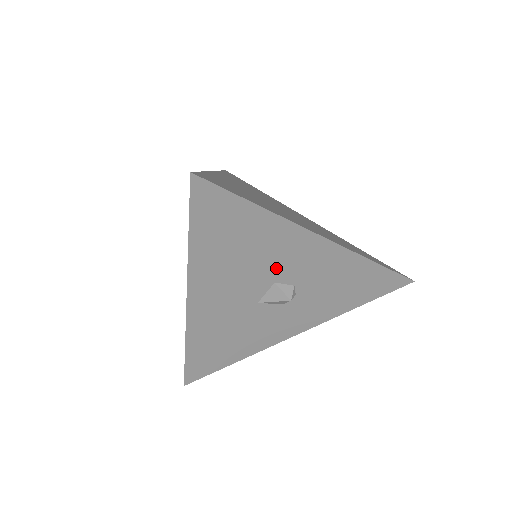
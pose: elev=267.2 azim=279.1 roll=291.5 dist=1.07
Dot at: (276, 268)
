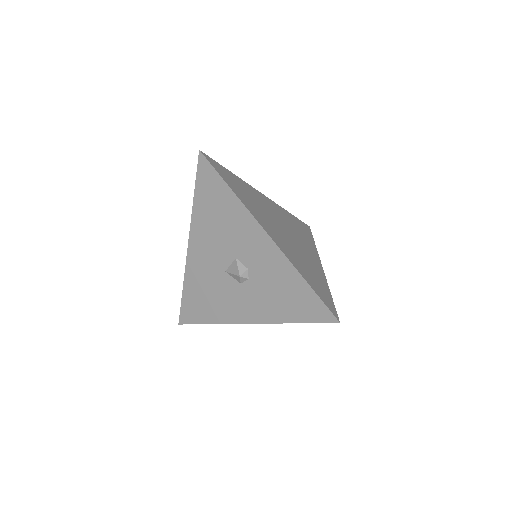
Dot at: (237, 245)
